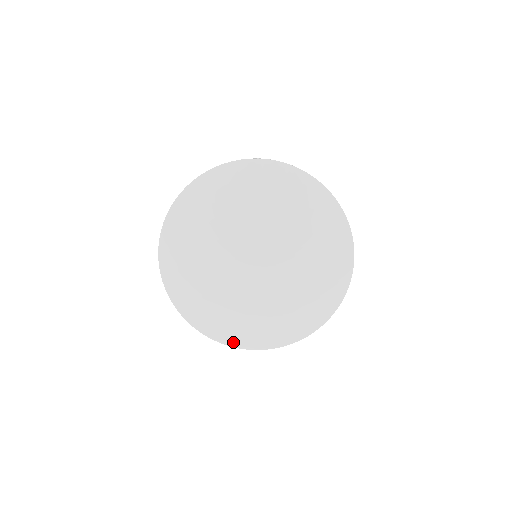
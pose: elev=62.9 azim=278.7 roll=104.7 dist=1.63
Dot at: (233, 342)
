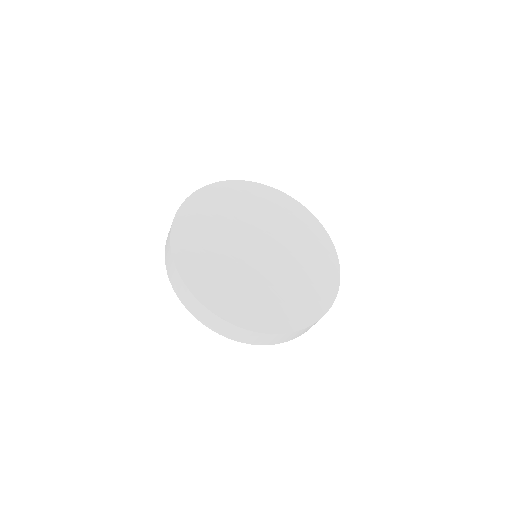
Dot at: (206, 300)
